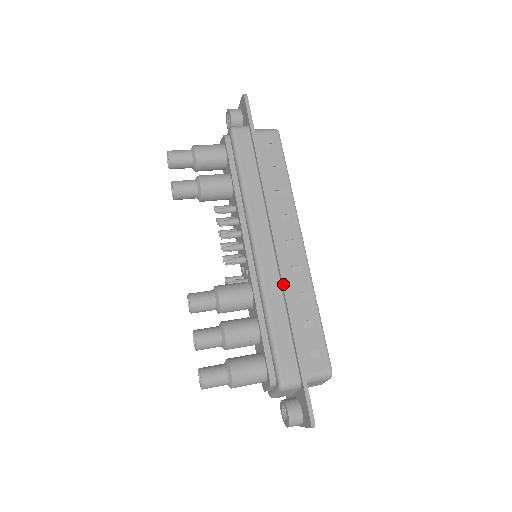
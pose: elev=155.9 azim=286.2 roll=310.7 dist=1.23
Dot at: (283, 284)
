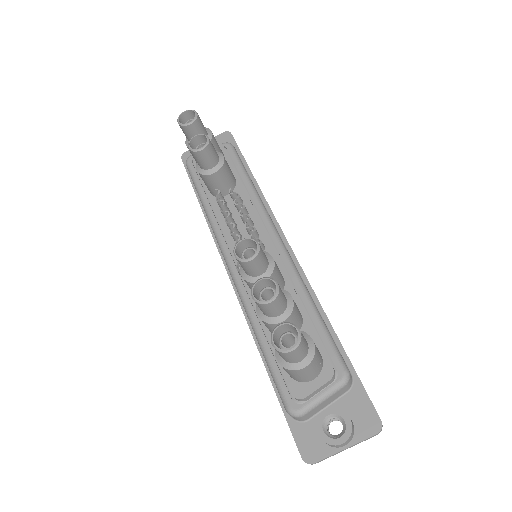
Dot at: occluded
